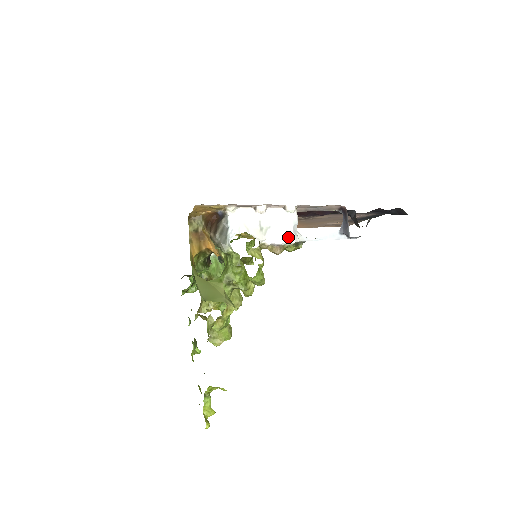
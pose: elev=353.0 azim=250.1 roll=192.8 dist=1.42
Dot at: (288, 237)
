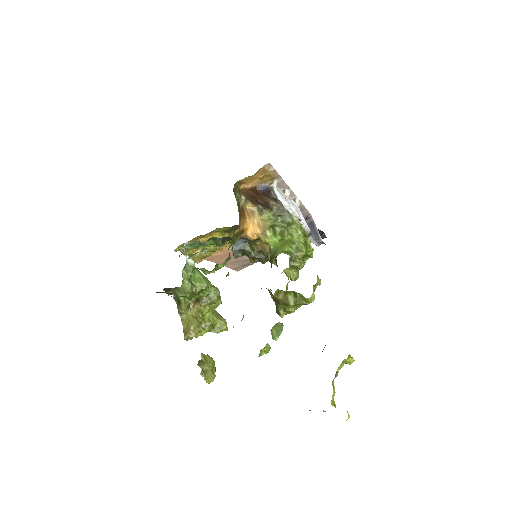
Dot at: occluded
